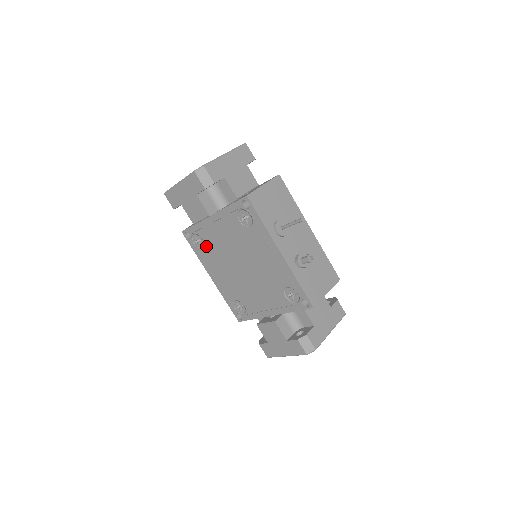
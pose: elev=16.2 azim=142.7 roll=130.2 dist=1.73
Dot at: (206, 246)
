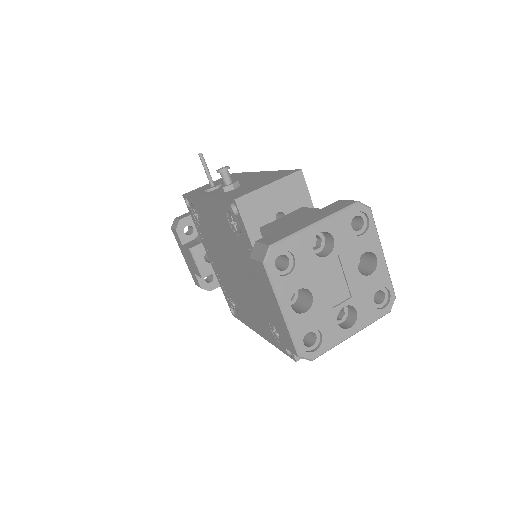
Dot at: (233, 298)
